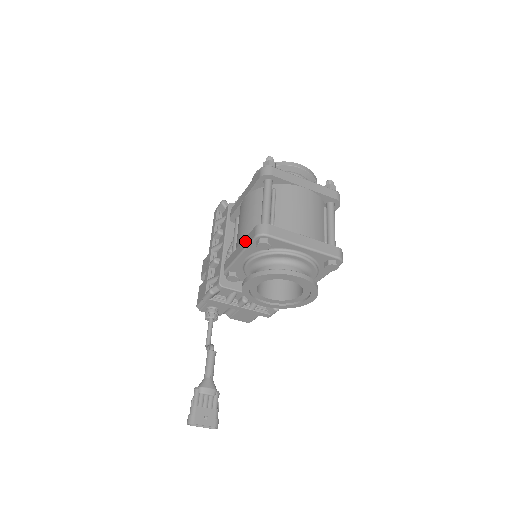
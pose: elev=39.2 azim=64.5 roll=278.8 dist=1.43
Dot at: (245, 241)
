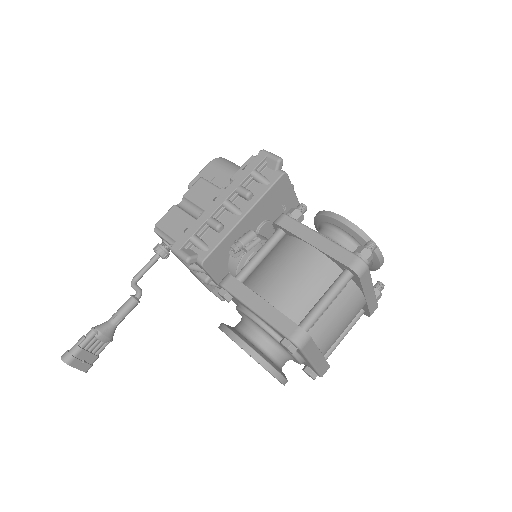
Dot at: (275, 315)
